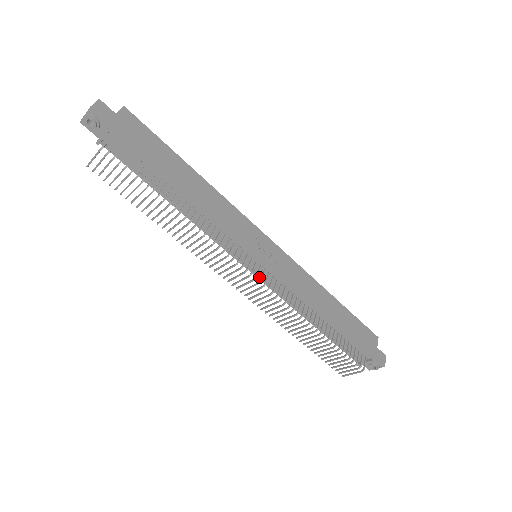
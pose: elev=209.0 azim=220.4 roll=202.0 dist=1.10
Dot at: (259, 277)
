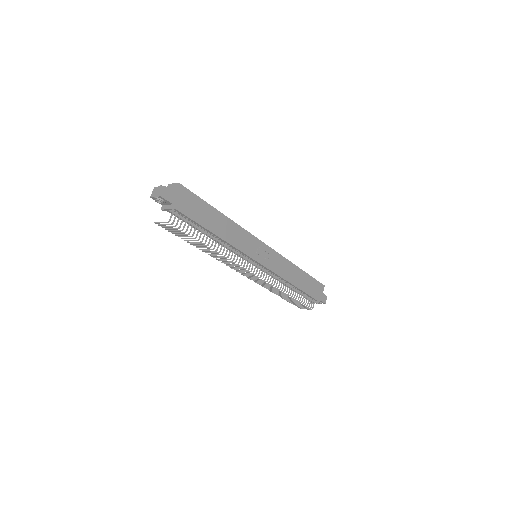
Dot at: (256, 267)
